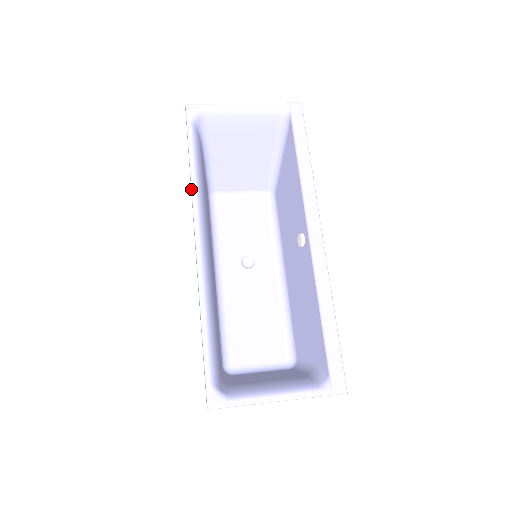
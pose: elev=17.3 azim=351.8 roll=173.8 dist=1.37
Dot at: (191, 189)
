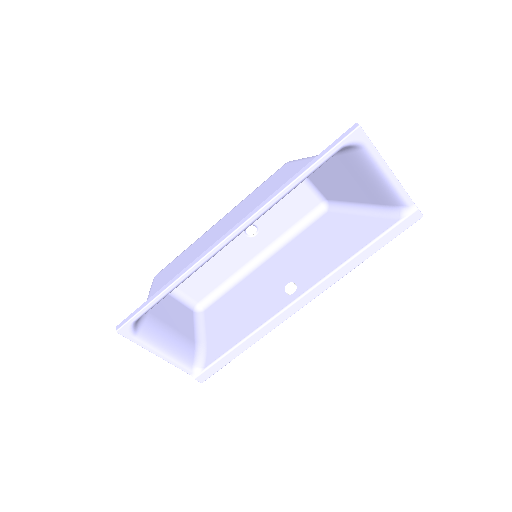
Dot at: (271, 199)
